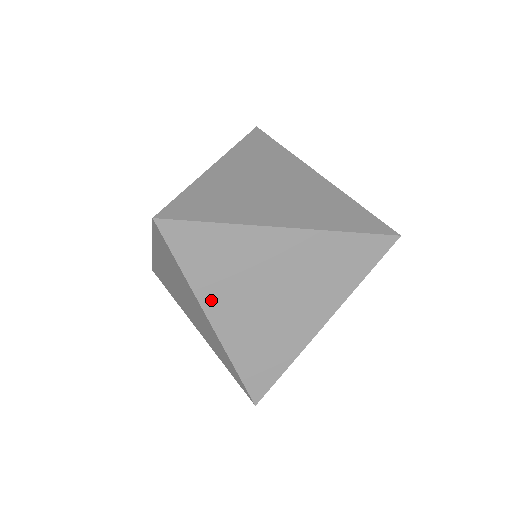
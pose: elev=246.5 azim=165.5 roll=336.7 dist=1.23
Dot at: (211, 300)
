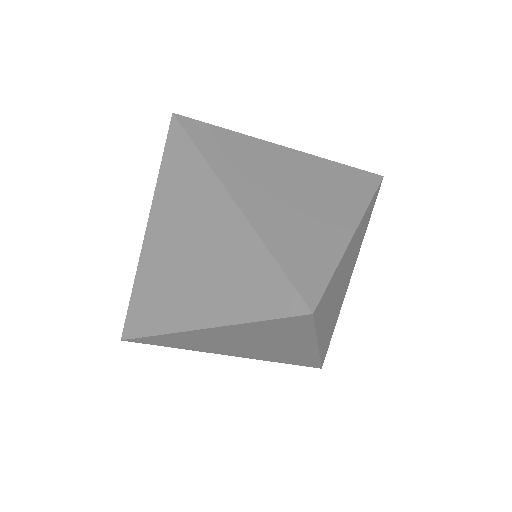
Dot at: (212, 351)
